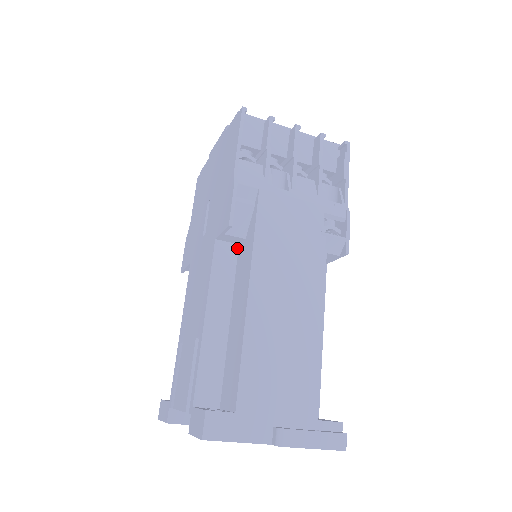
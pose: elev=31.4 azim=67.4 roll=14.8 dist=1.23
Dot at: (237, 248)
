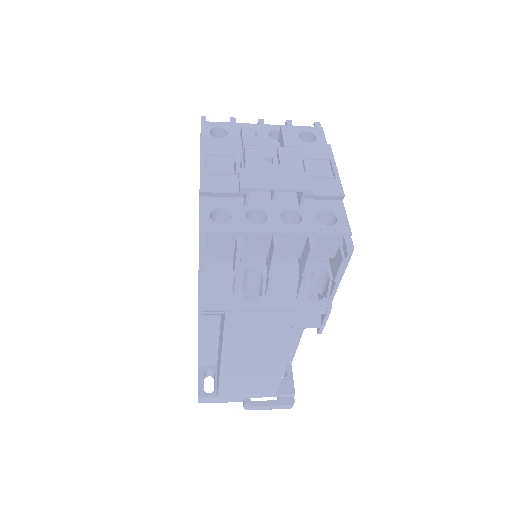
Dot at: occluded
